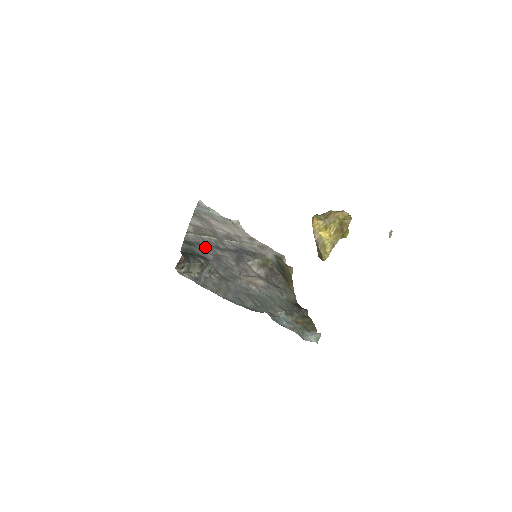
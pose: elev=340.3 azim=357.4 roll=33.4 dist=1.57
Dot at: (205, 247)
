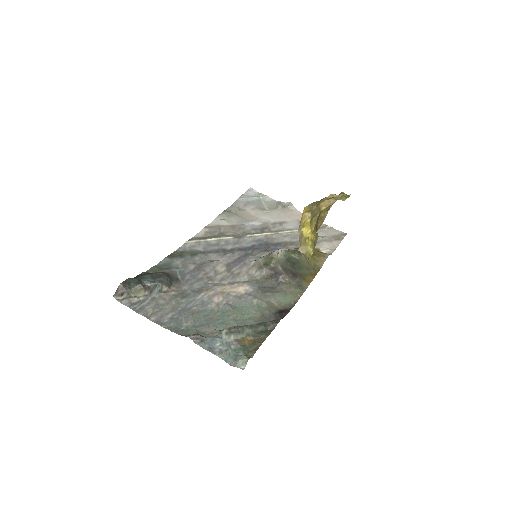
Dot at: (195, 256)
